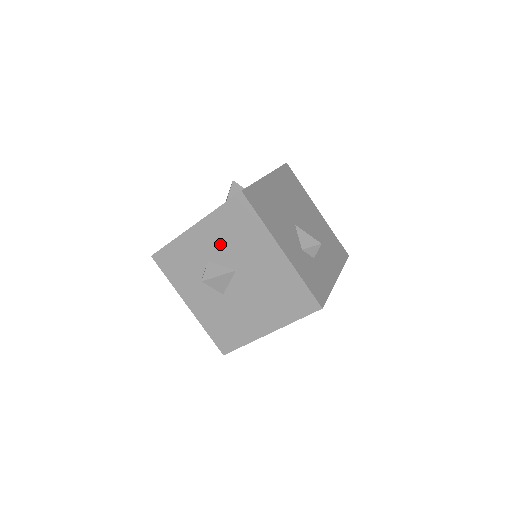
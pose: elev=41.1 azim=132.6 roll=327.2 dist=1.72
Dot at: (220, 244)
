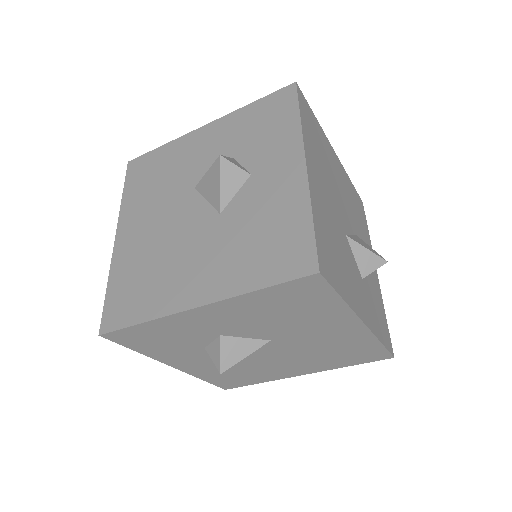
Dot at: (250, 322)
